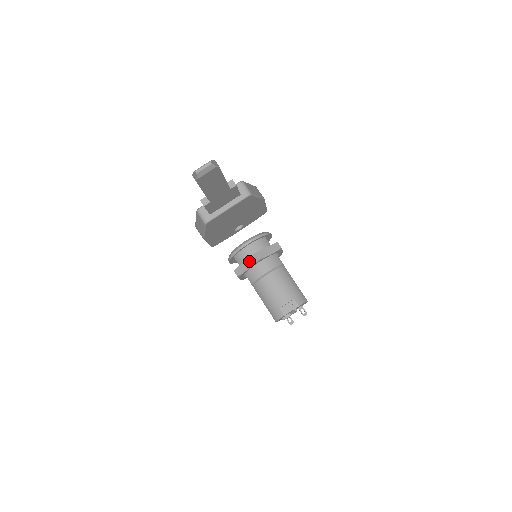
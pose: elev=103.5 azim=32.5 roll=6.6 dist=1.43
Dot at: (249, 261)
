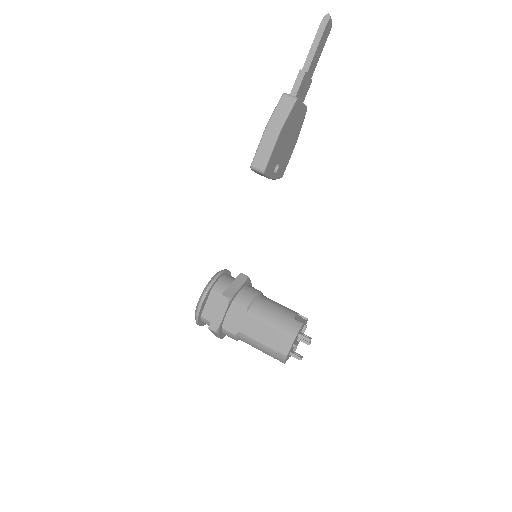
Dot at: (238, 280)
